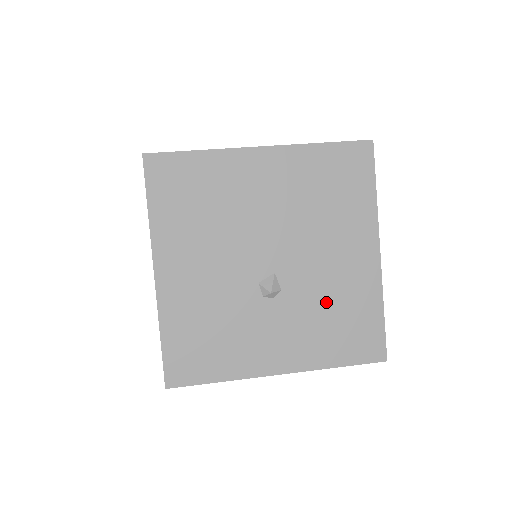
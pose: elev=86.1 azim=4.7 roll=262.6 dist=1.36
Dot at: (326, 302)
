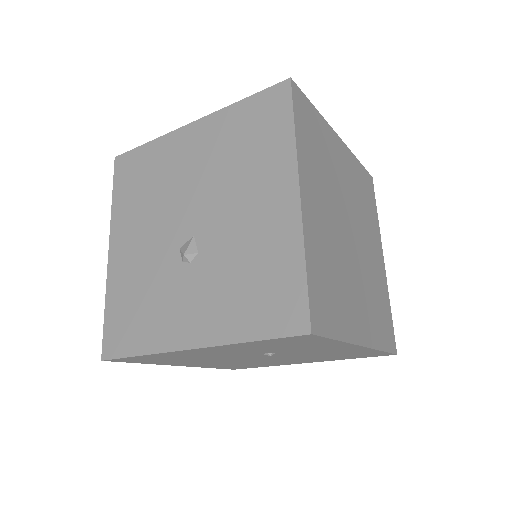
Dot at: (240, 261)
